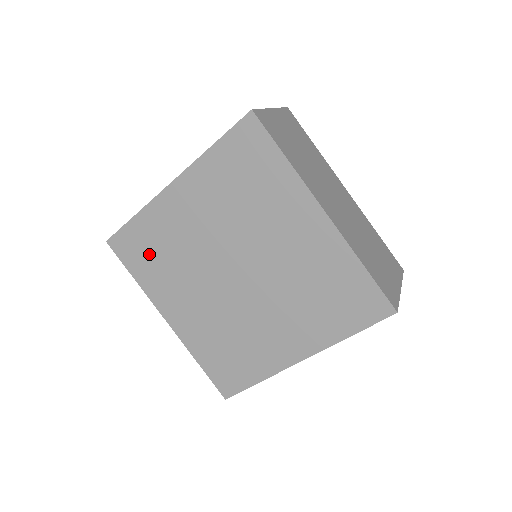
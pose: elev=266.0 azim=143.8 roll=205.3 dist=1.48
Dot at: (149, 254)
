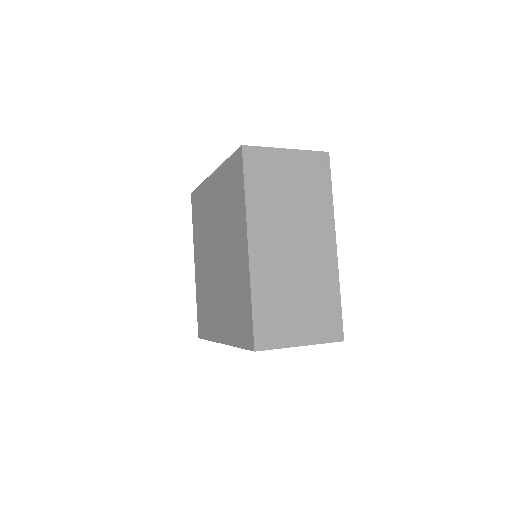
Dot at: (199, 214)
